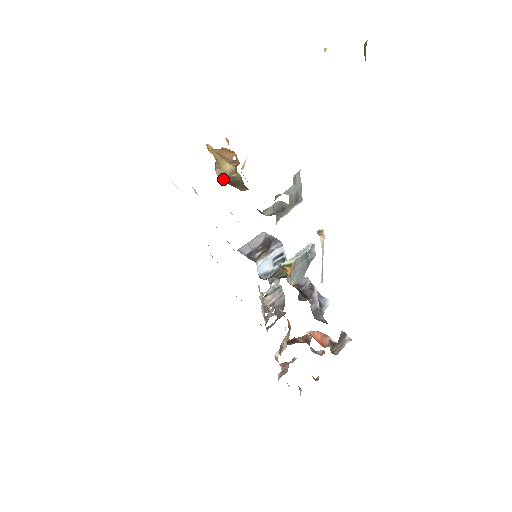
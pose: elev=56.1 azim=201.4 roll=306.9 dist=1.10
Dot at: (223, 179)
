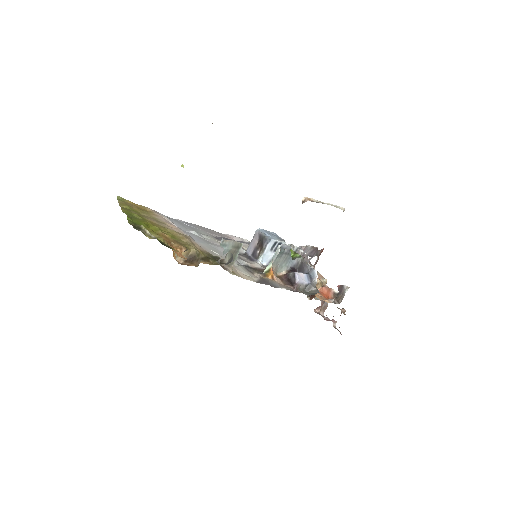
Dot at: (185, 260)
